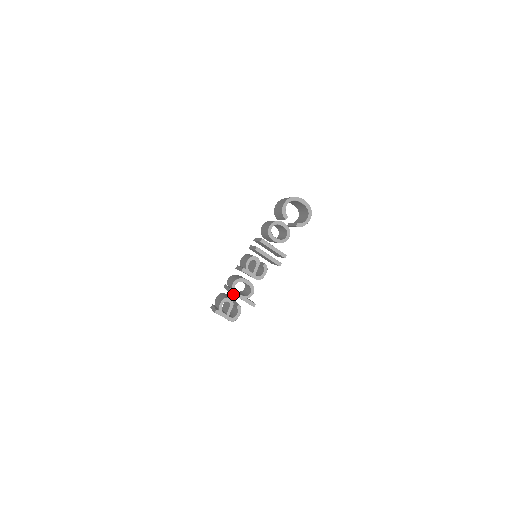
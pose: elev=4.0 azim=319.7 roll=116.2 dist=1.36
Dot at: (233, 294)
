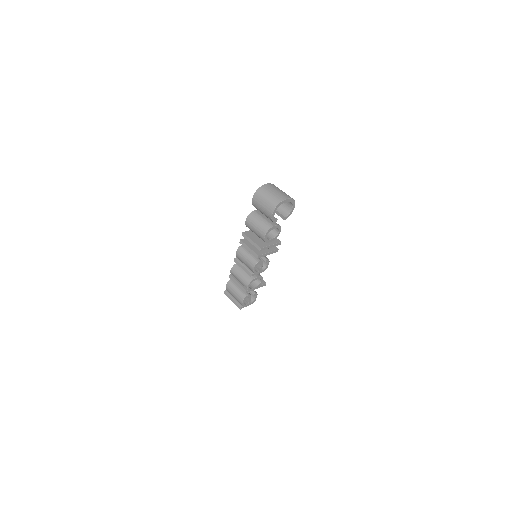
Dot at: occluded
